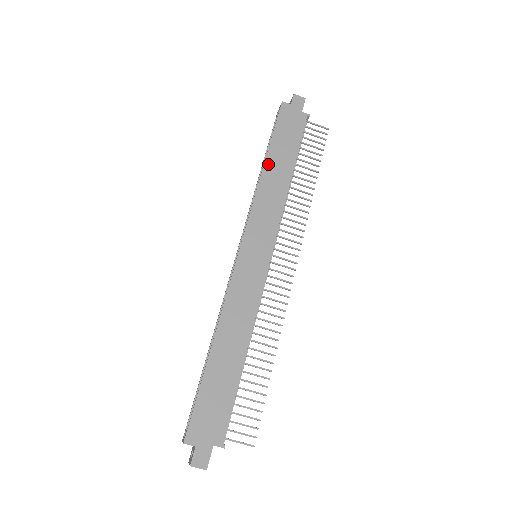
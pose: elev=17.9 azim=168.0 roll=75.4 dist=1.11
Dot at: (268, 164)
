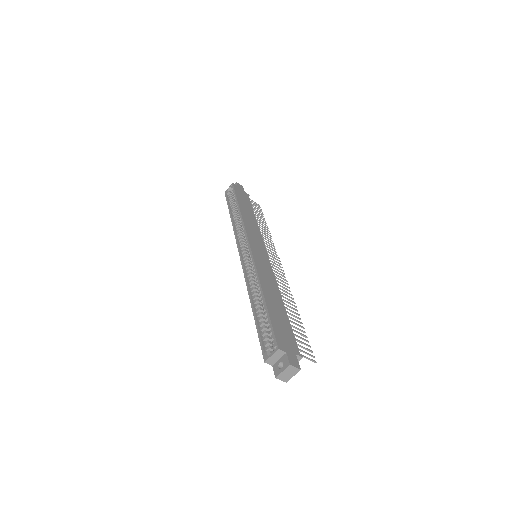
Dot at: (242, 209)
